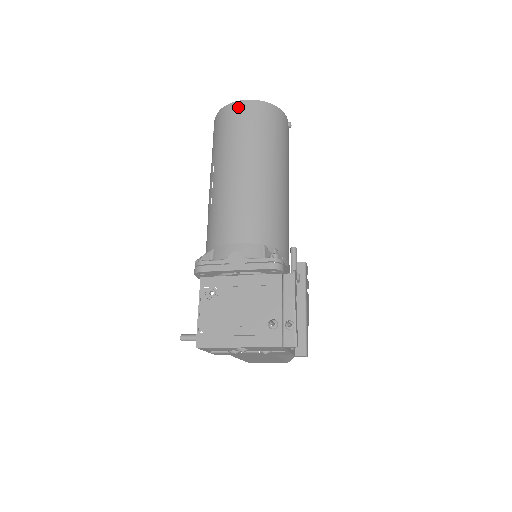
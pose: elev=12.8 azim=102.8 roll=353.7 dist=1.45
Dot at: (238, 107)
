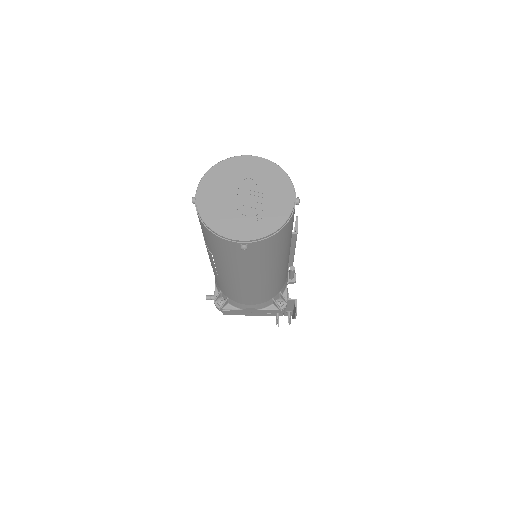
Dot at: (239, 246)
